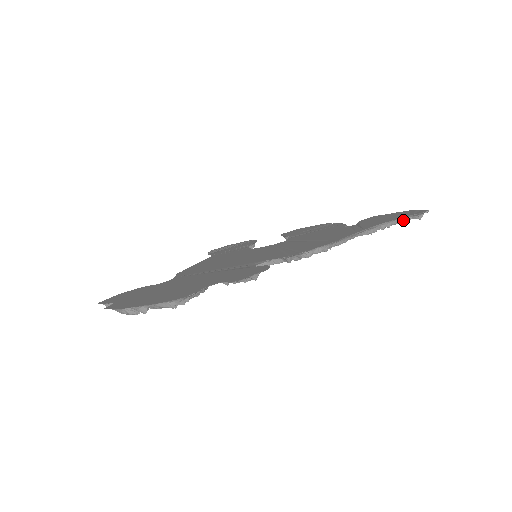
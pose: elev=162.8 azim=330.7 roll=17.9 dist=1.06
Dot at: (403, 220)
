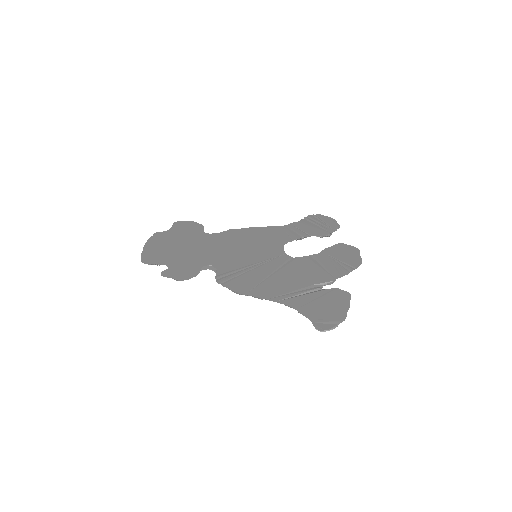
Dot at: (312, 319)
